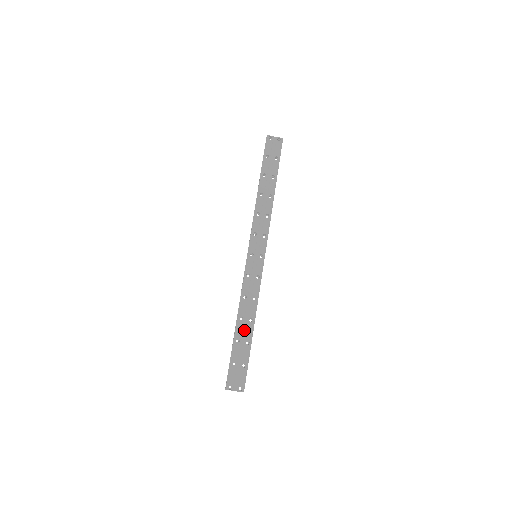
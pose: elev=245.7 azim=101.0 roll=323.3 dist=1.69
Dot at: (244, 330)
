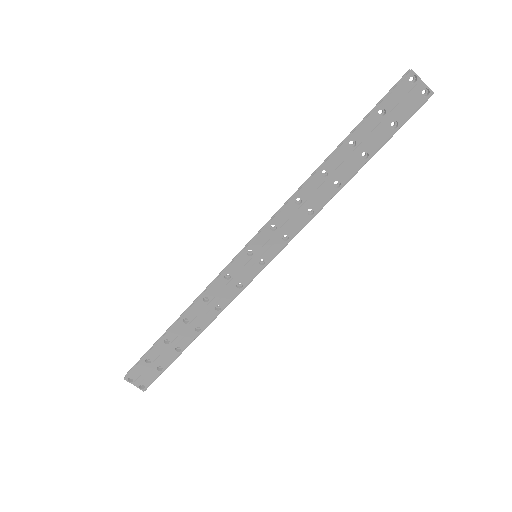
Dot at: (182, 334)
